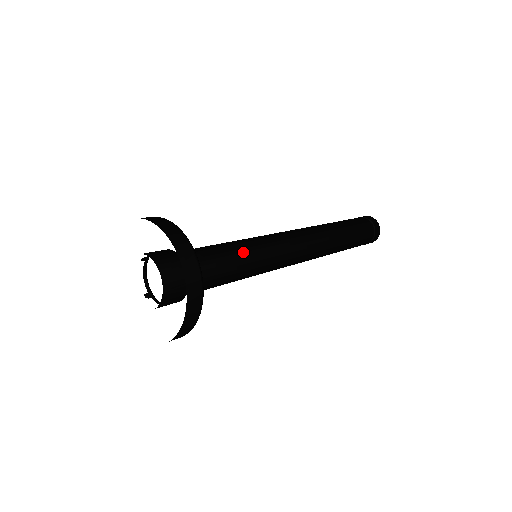
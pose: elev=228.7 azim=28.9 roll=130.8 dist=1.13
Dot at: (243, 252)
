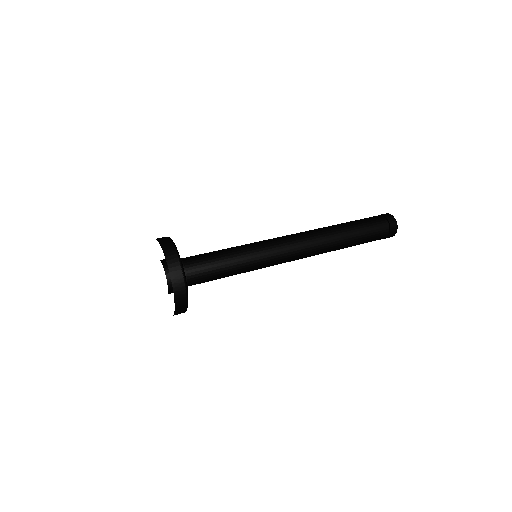
Dot at: (234, 252)
